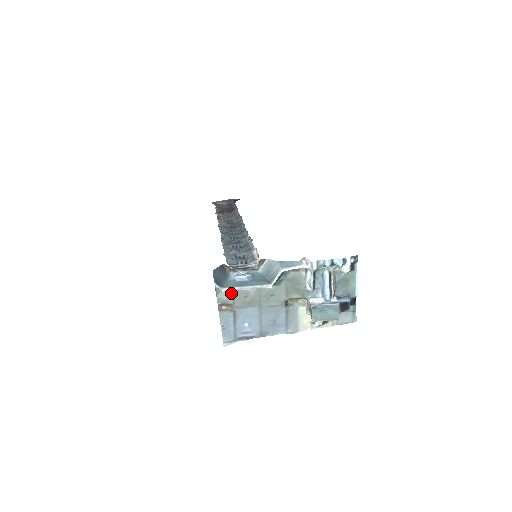
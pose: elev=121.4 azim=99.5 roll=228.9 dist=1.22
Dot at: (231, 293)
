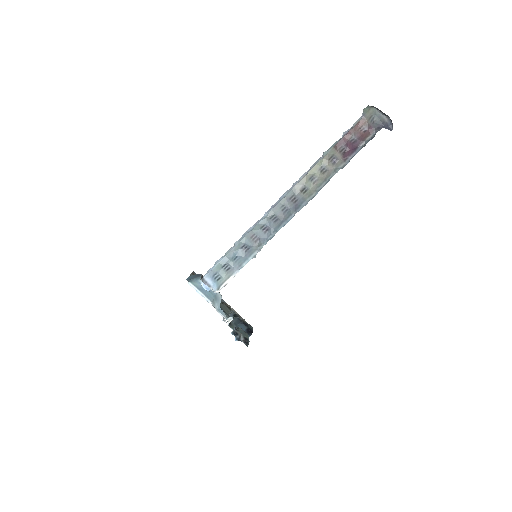
Dot at: occluded
